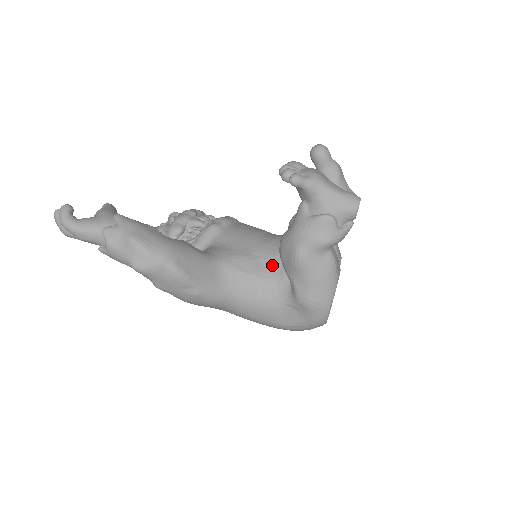
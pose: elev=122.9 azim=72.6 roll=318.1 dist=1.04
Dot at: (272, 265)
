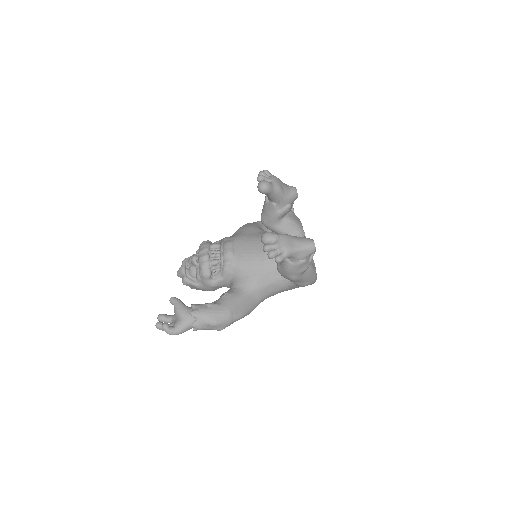
Dot at: (275, 273)
